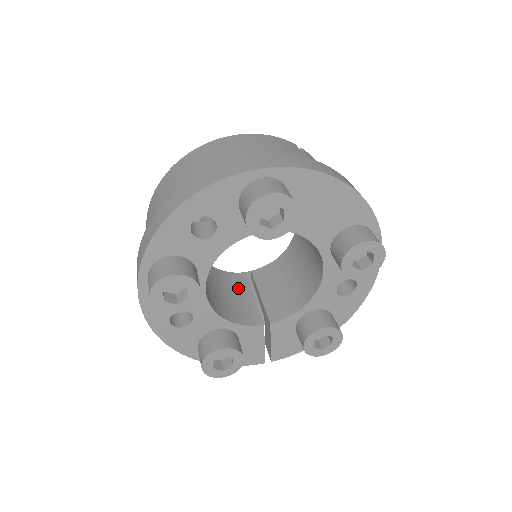
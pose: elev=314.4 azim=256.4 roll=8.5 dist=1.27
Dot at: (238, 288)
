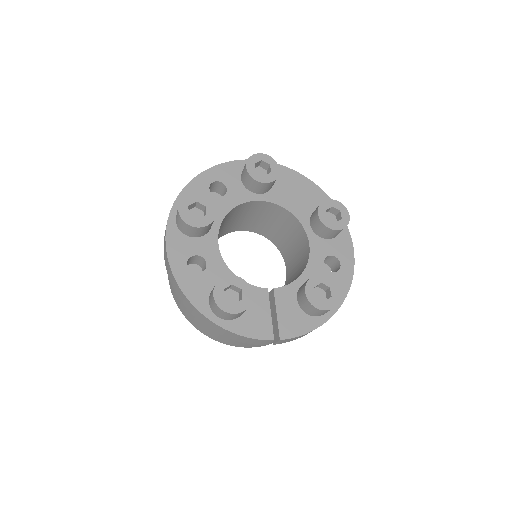
Dot at: occluded
